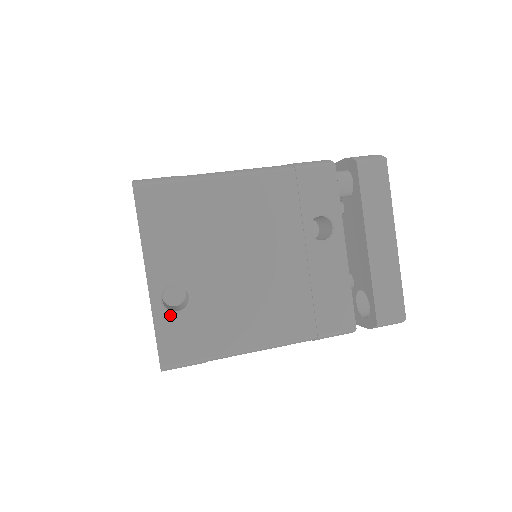
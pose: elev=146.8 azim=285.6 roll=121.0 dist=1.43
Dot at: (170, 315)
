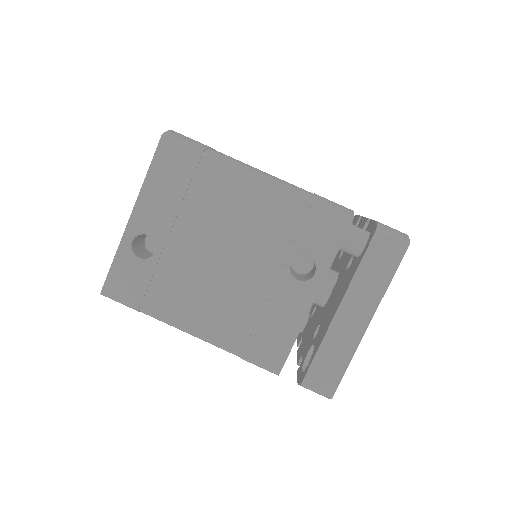
Dot at: (131, 257)
